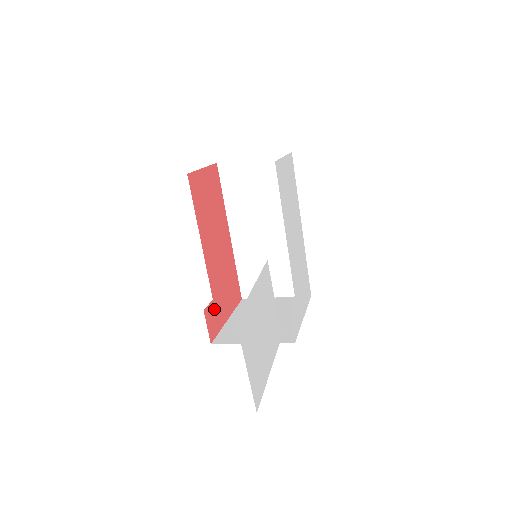
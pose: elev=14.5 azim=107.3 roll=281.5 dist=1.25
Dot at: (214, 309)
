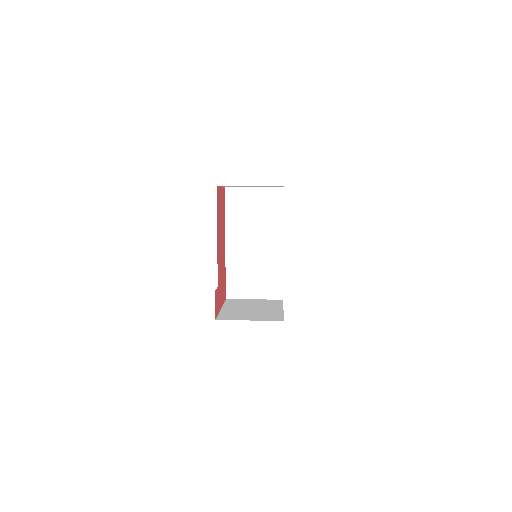
Dot at: (217, 294)
